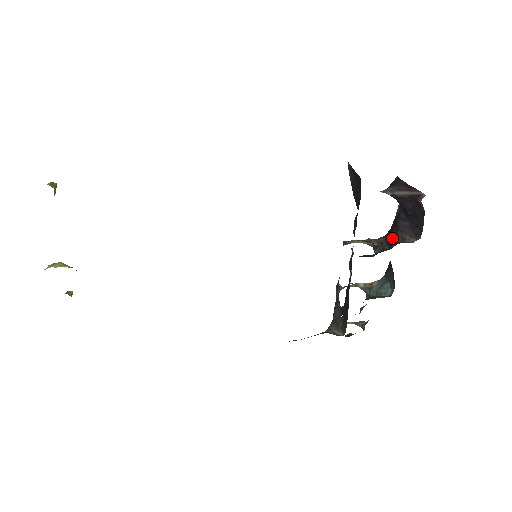
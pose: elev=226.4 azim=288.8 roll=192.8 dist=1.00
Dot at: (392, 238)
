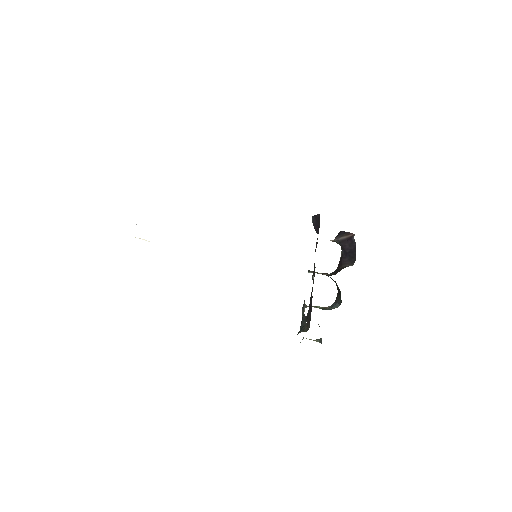
Dot at: (338, 270)
